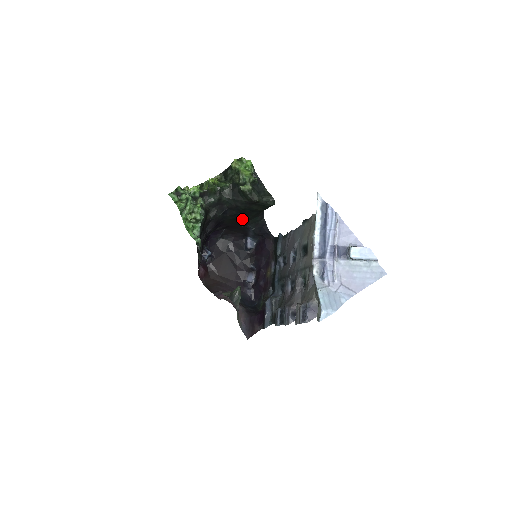
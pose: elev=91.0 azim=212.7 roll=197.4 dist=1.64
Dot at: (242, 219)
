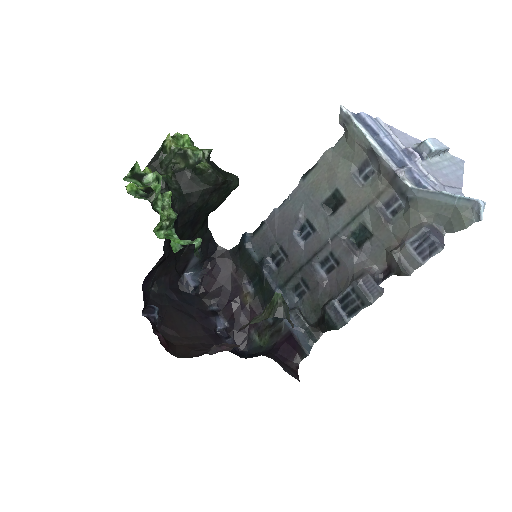
Dot at: (190, 233)
